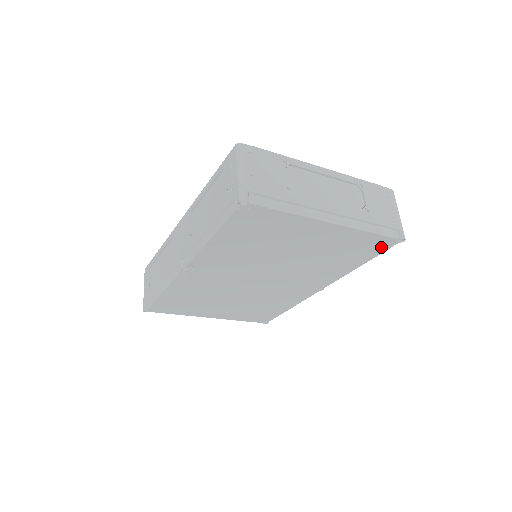
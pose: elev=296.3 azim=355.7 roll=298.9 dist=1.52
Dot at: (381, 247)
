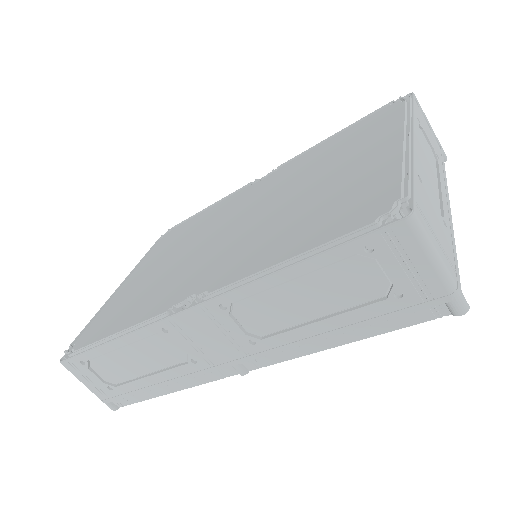
Dot at: occluded
